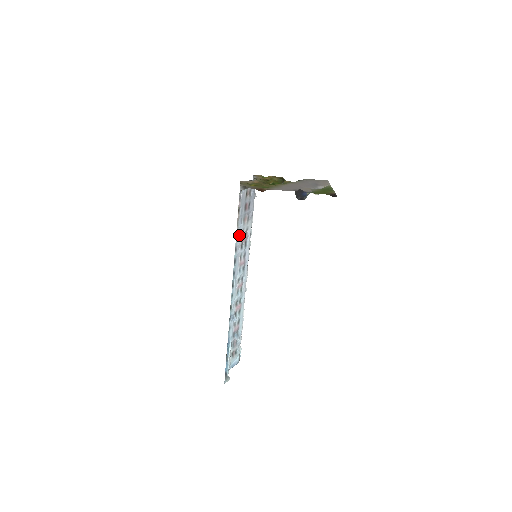
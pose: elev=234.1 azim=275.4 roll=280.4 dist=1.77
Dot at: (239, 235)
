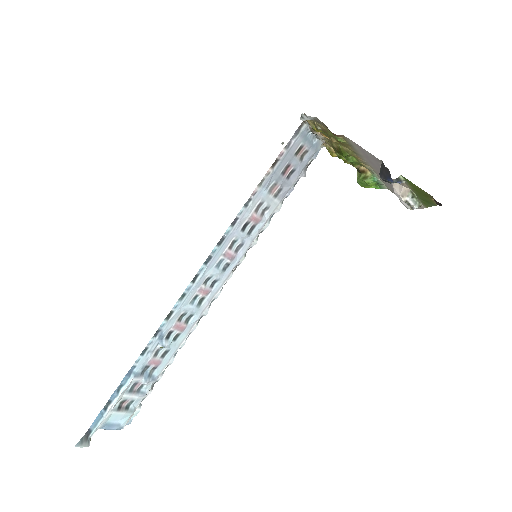
Dot at: (252, 204)
